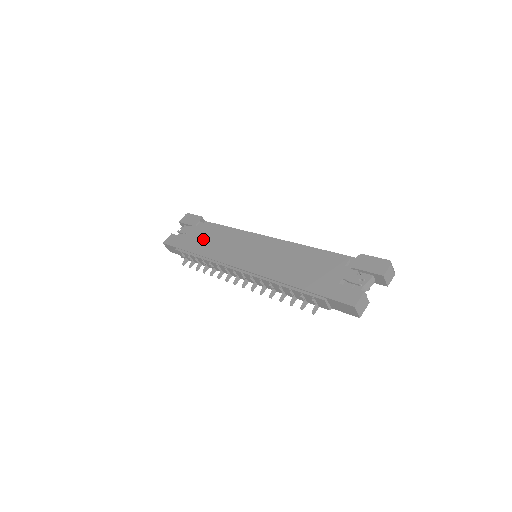
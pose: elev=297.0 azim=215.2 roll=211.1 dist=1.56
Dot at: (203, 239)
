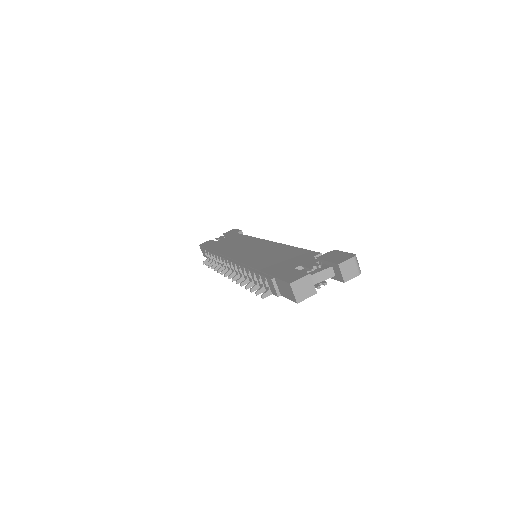
Dot at: (227, 242)
